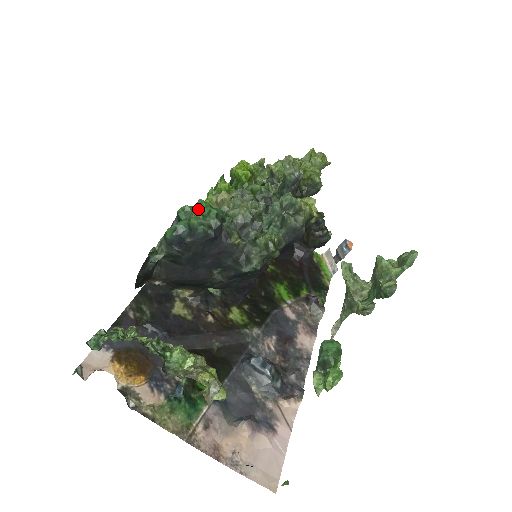
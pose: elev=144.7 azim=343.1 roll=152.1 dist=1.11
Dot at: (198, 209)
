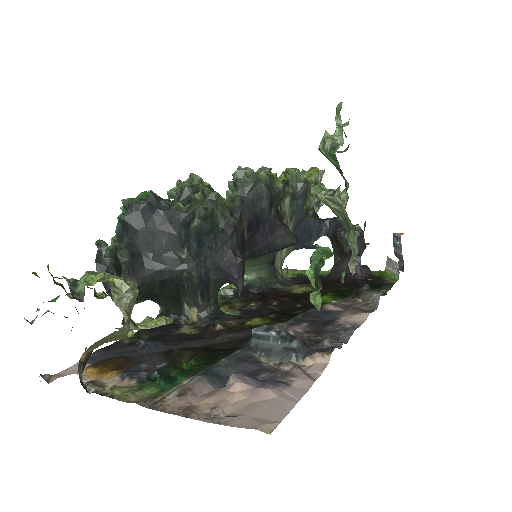
Dot at: occluded
